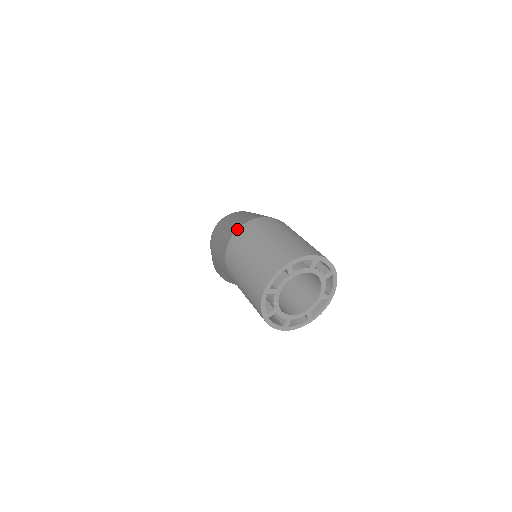
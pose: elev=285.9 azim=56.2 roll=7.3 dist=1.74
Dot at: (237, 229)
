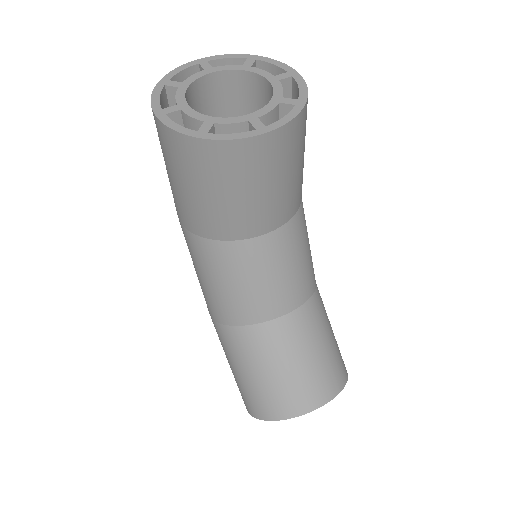
Dot at: occluded
